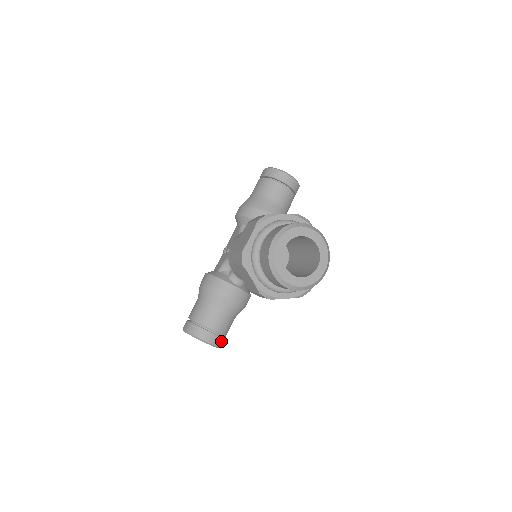
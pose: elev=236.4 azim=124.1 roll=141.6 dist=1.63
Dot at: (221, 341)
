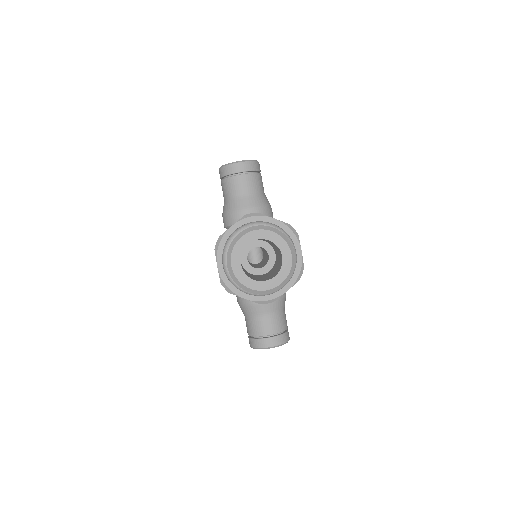
Dot at: (284, 337)
